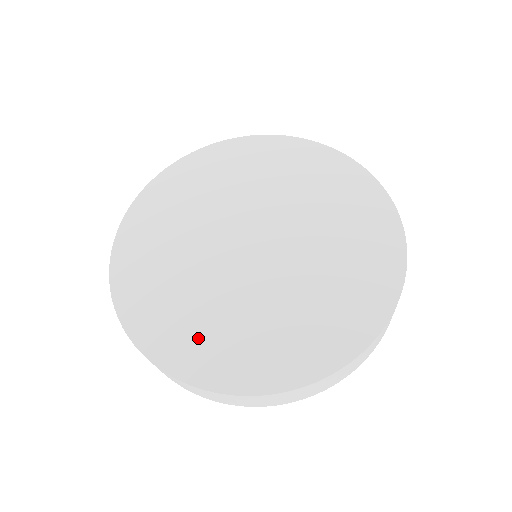
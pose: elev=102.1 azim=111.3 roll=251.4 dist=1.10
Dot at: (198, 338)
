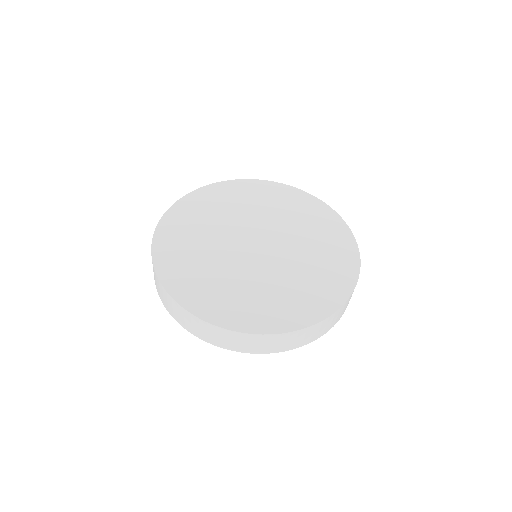
Dot at: (182, 257)
